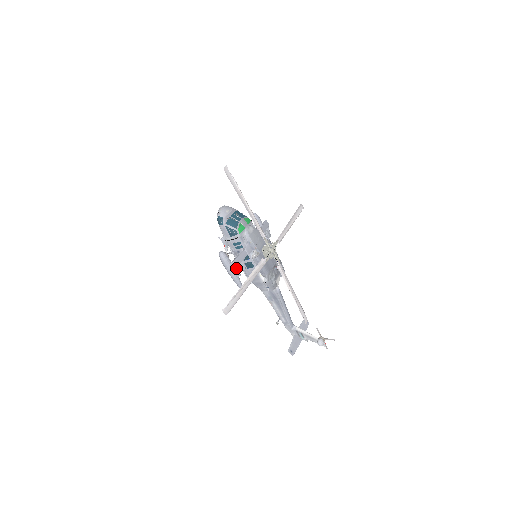
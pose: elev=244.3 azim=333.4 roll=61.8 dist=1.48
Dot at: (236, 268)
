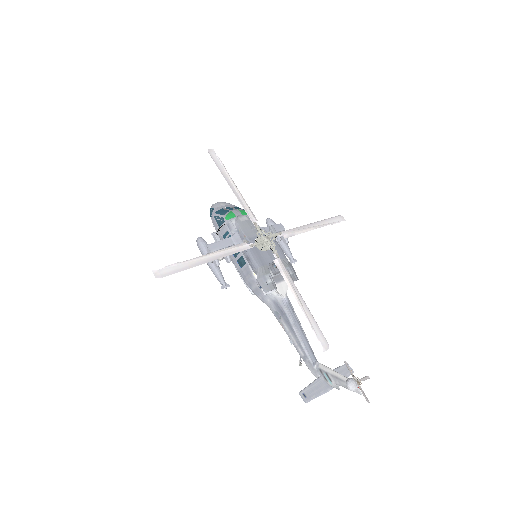
Dot at: occluded
